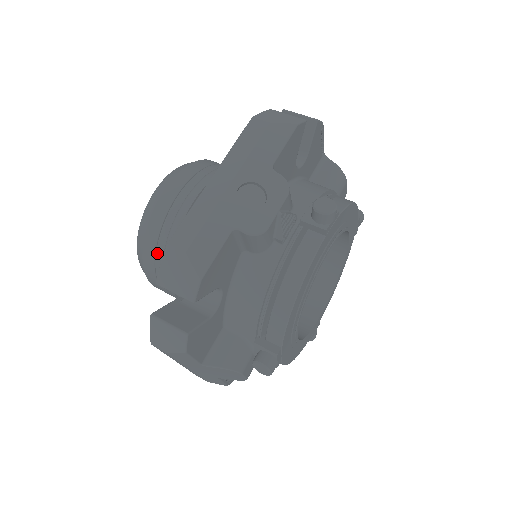
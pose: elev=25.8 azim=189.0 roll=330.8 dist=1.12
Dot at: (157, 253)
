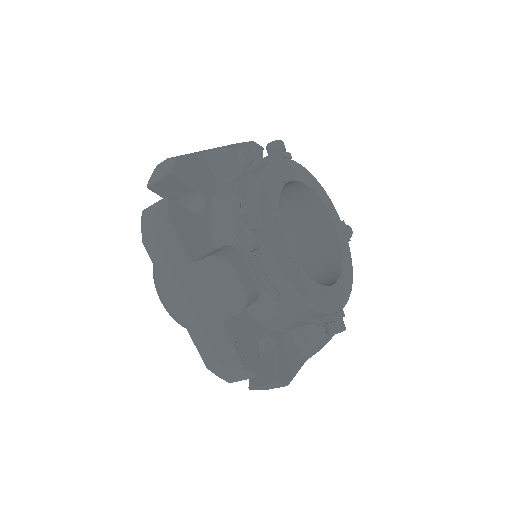
Dot at: occluded
